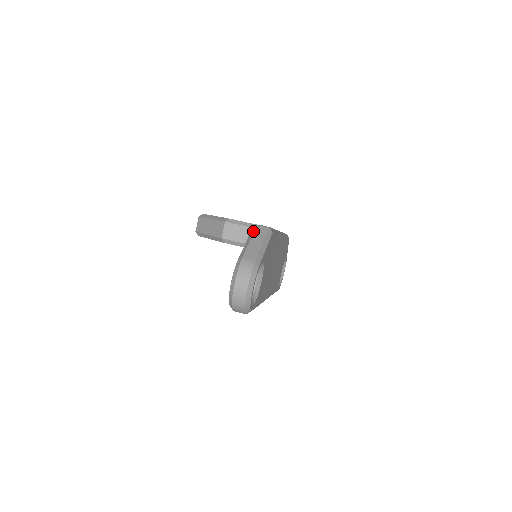
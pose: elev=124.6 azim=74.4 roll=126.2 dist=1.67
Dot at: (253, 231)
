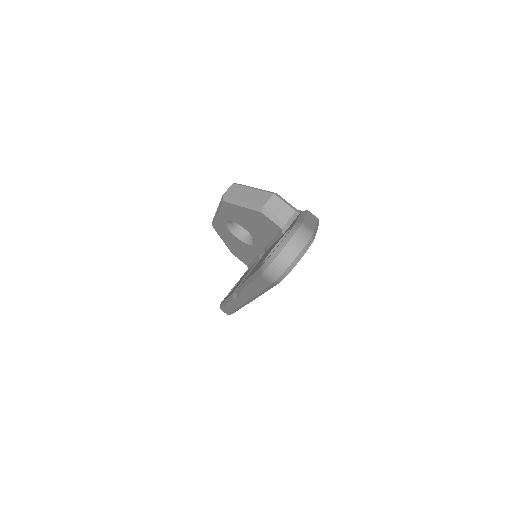
Dot at: (306, 212)
